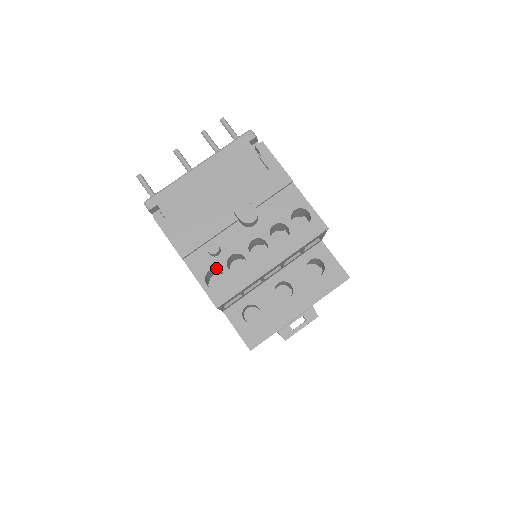
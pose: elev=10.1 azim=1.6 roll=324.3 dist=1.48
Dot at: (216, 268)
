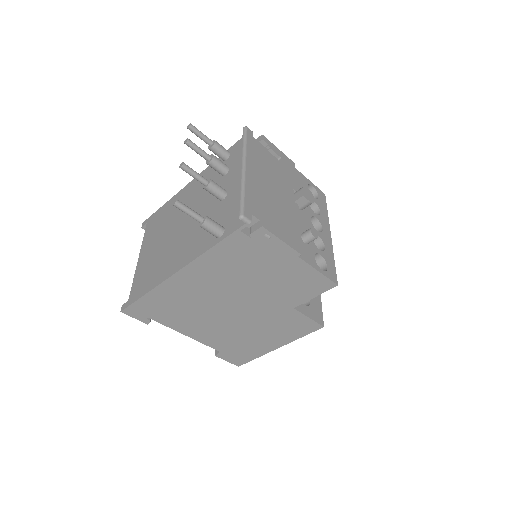
Dot at: (315, 253)
